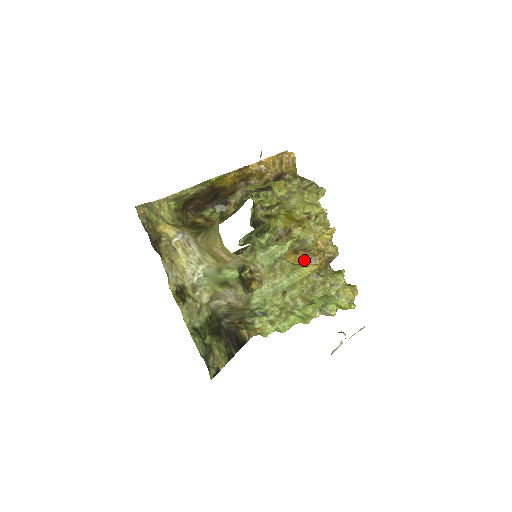
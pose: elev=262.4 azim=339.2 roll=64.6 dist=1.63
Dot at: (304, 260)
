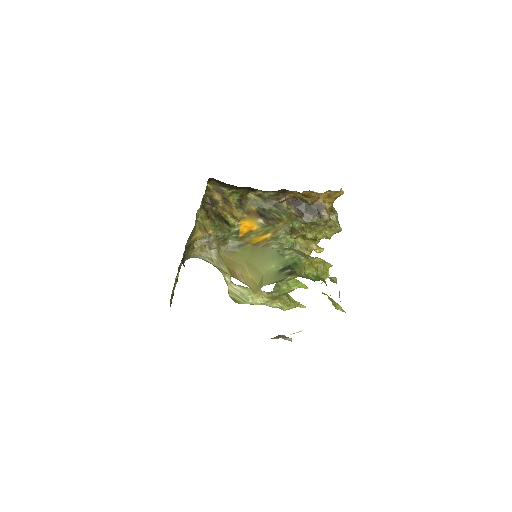
Dot at: occluded
